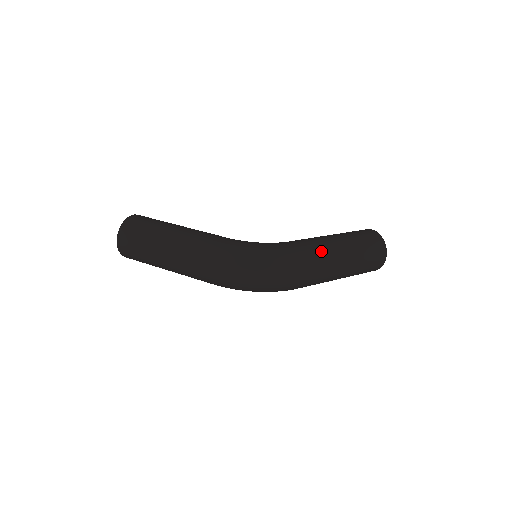
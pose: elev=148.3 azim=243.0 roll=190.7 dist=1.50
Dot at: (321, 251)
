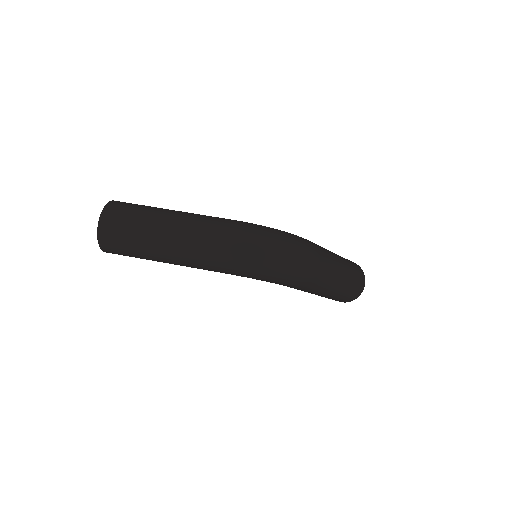
Dot at: (325, 250)
